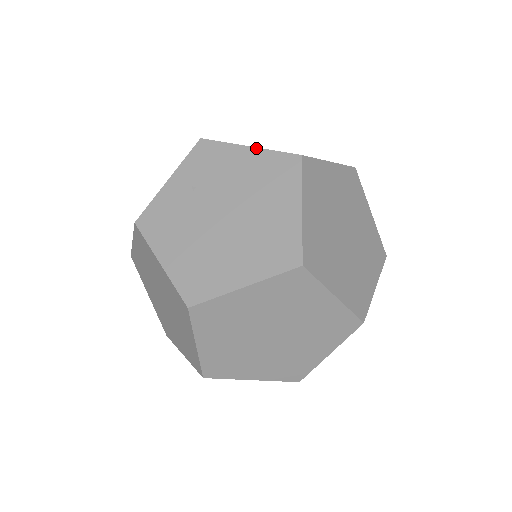
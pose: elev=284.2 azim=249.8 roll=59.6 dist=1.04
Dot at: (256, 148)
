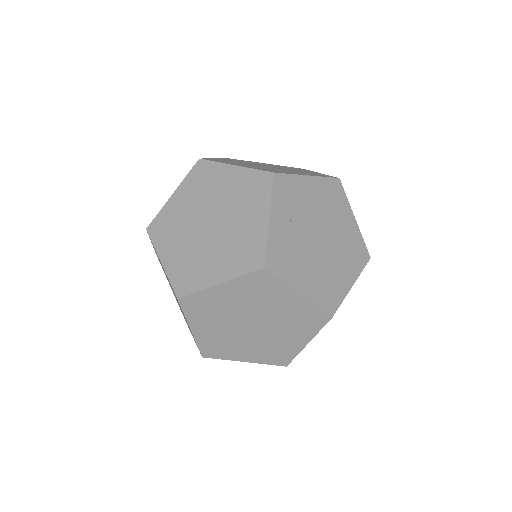
Dot at: (314, 176)
